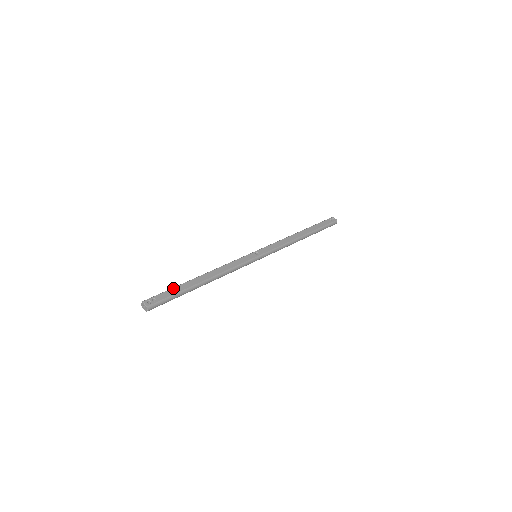
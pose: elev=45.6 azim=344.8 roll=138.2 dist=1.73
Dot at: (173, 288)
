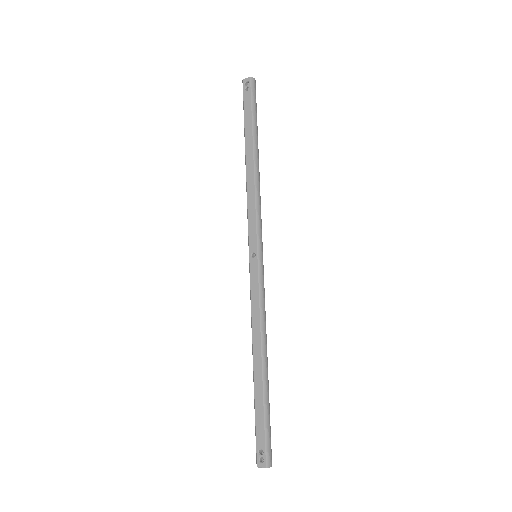
Dot at: (255, 414)
